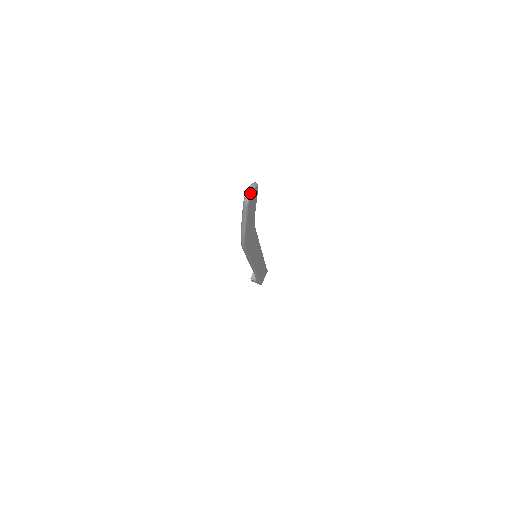
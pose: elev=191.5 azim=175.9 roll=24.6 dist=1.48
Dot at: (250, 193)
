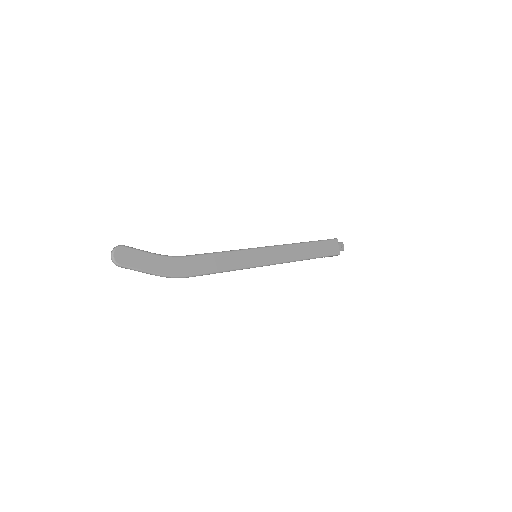
Dot at: (112, 258)
